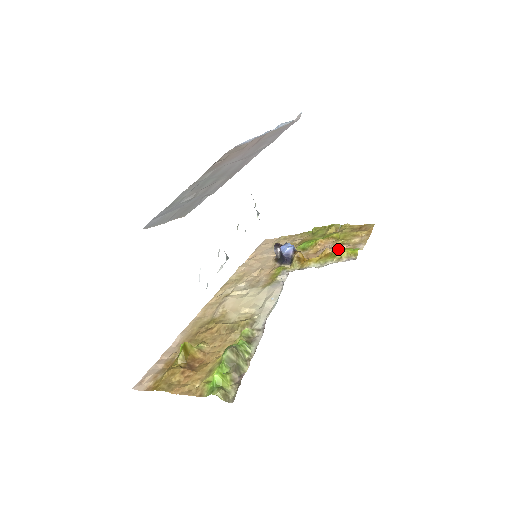
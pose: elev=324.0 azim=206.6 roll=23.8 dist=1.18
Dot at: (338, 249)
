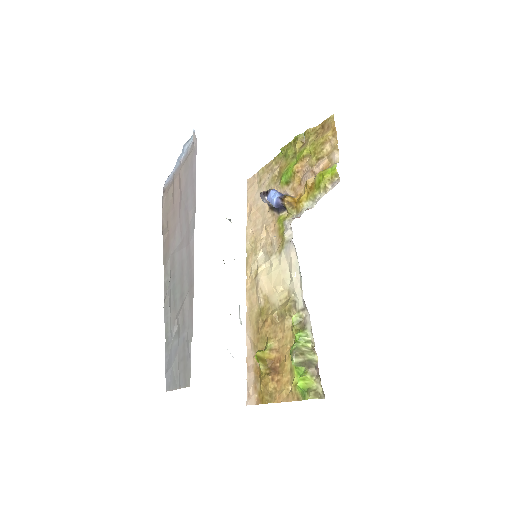
Dot at: (317, 177)
